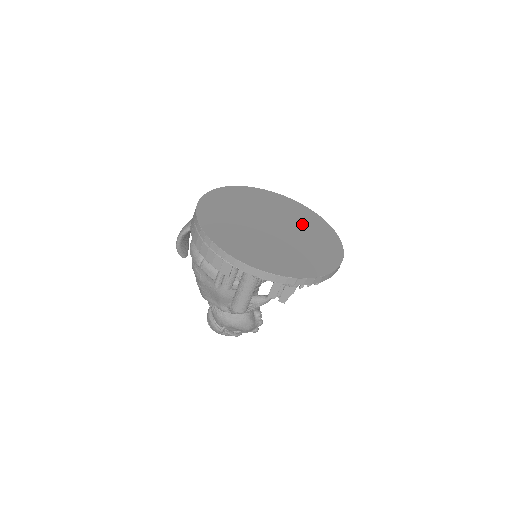
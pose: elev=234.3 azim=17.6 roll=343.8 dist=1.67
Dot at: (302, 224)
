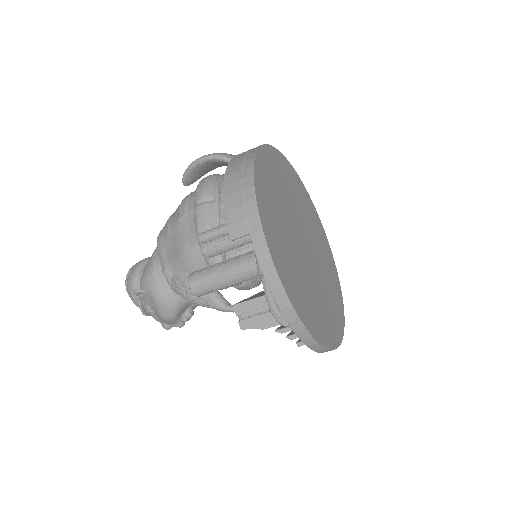
Dot at: (326, 274)
